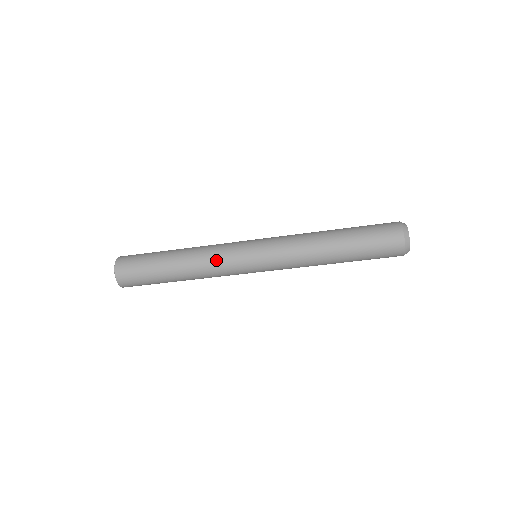
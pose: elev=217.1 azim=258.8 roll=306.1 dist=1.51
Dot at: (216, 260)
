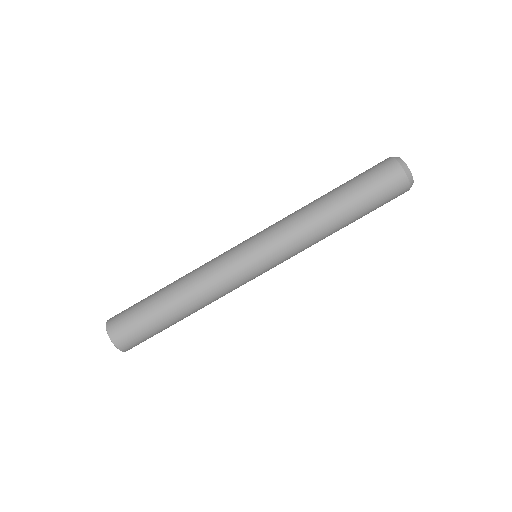
Dot at: occluded
